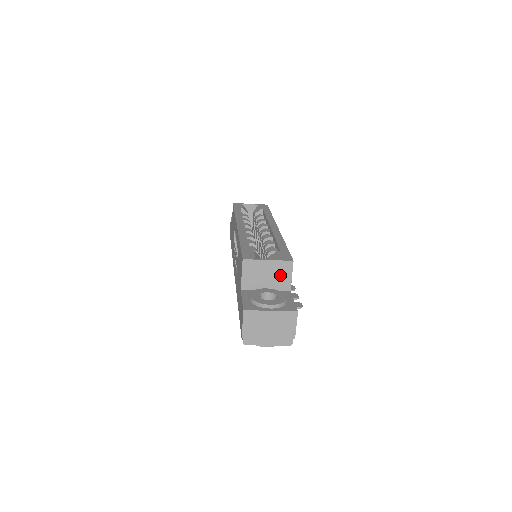
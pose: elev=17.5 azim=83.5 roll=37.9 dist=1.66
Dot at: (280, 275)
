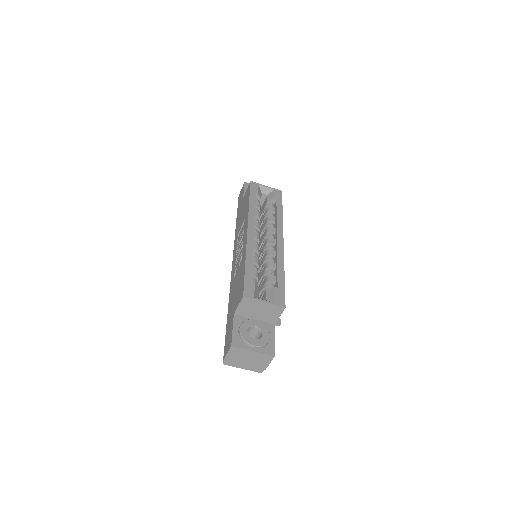
Dot at: (270, 313)
